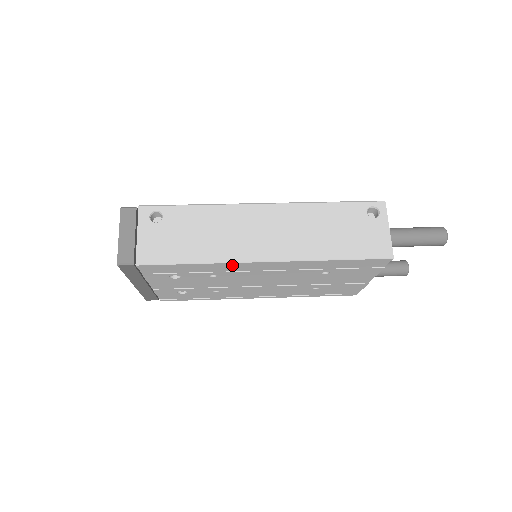
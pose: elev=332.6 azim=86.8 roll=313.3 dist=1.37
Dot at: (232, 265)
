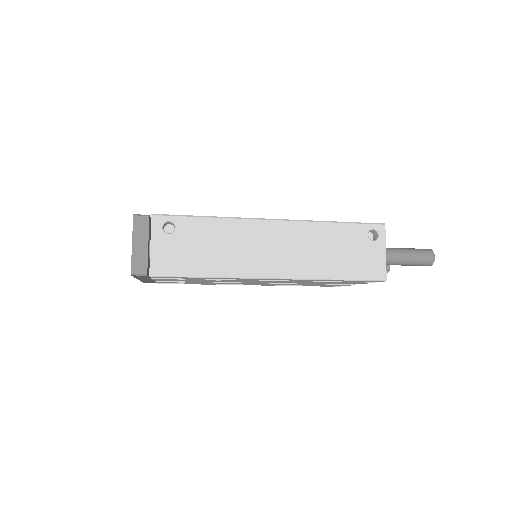
Dot at: occluded
